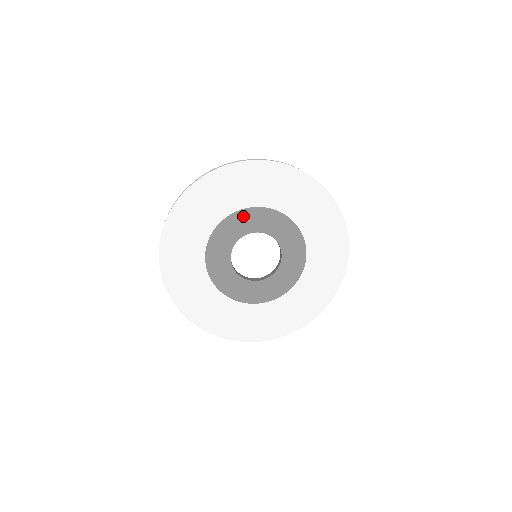
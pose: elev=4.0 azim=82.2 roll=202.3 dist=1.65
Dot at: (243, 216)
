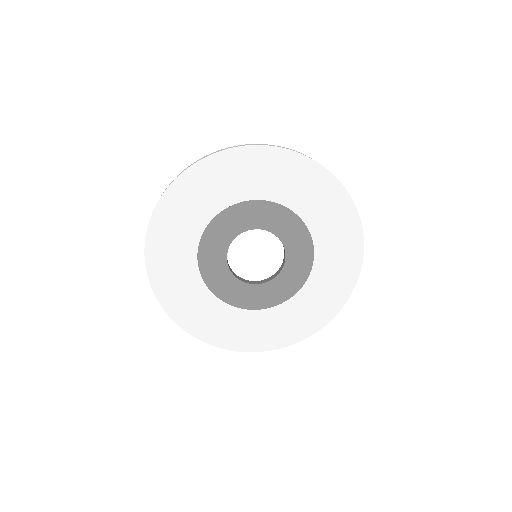
Dot at: (240, 211)
